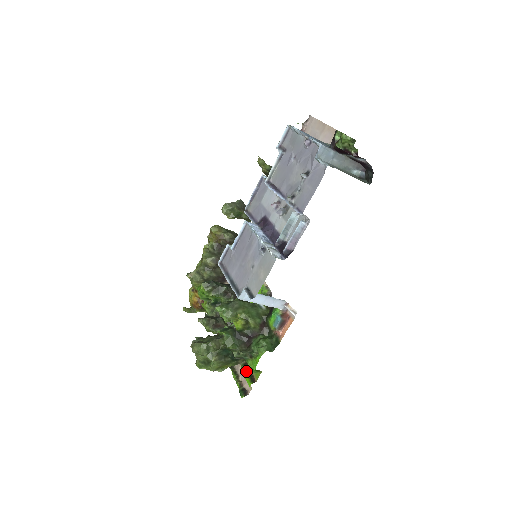
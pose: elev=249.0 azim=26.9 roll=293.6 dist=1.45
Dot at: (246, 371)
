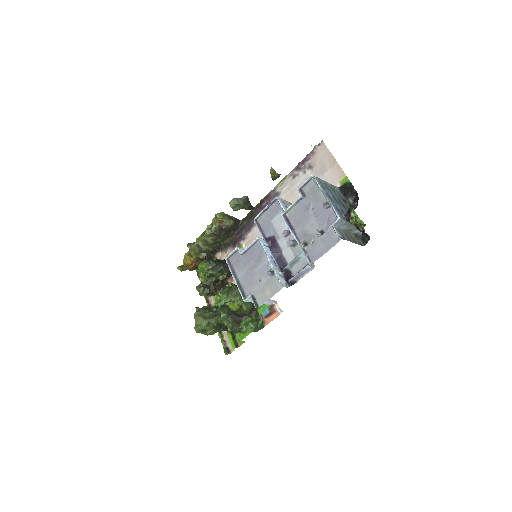
Dot at: (231, 337)
